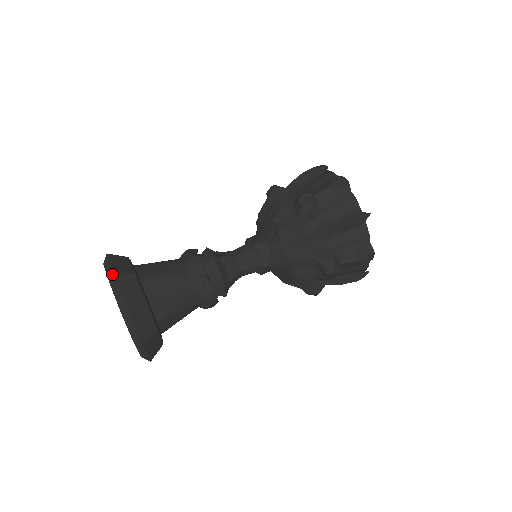
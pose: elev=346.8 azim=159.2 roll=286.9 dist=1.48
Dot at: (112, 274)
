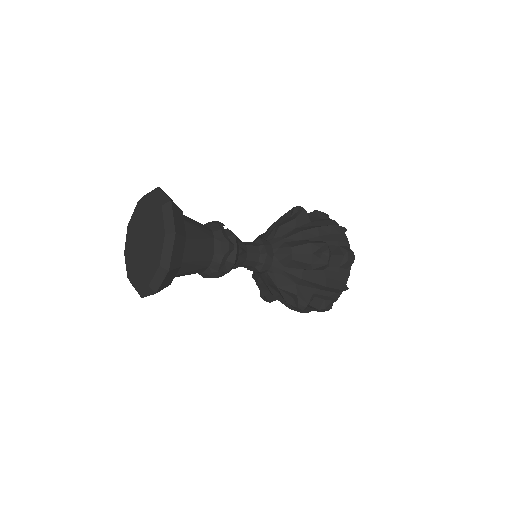
Dot at: (156, 188)
